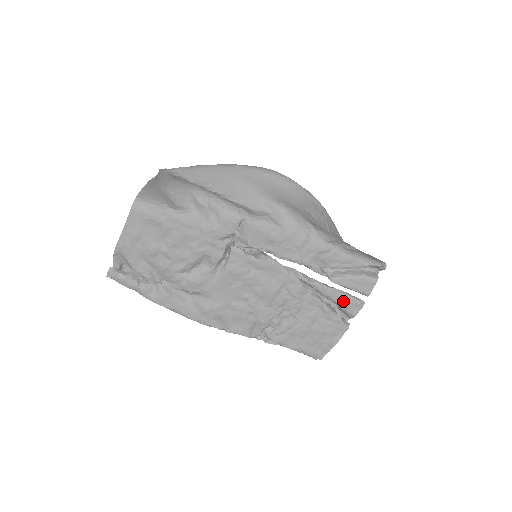
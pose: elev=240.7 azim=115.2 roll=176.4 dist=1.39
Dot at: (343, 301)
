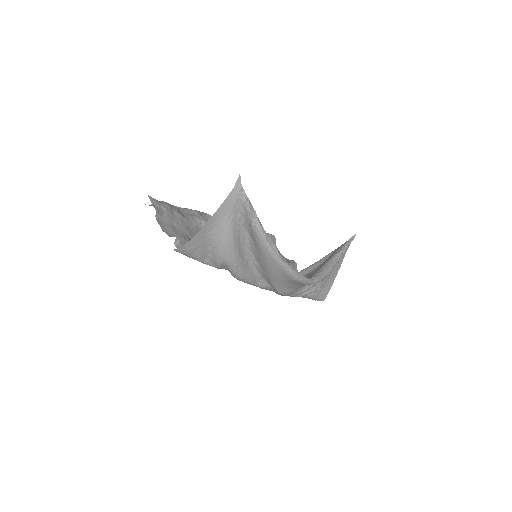
Dot at: occluded
